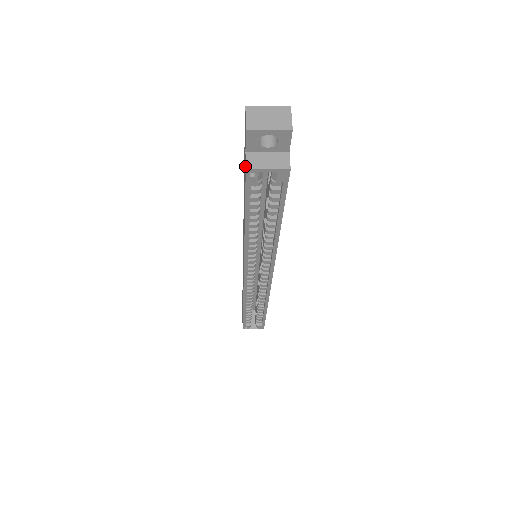
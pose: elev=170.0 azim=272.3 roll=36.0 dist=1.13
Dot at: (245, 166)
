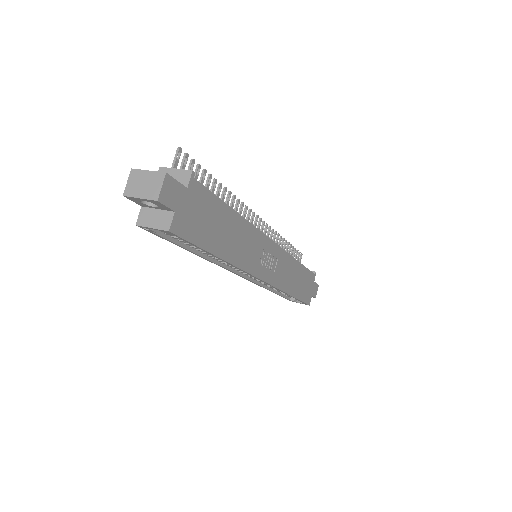
Dot at: (143, 218)
